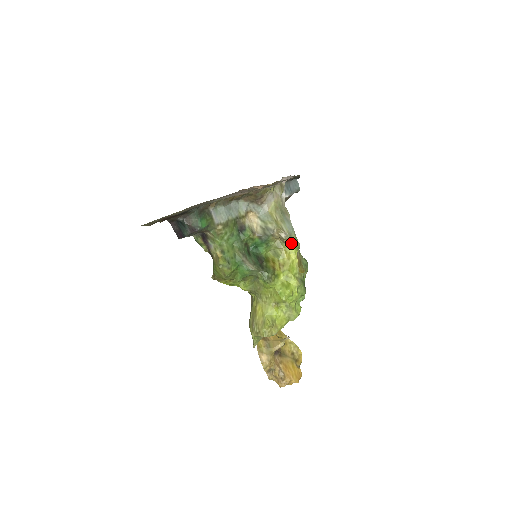
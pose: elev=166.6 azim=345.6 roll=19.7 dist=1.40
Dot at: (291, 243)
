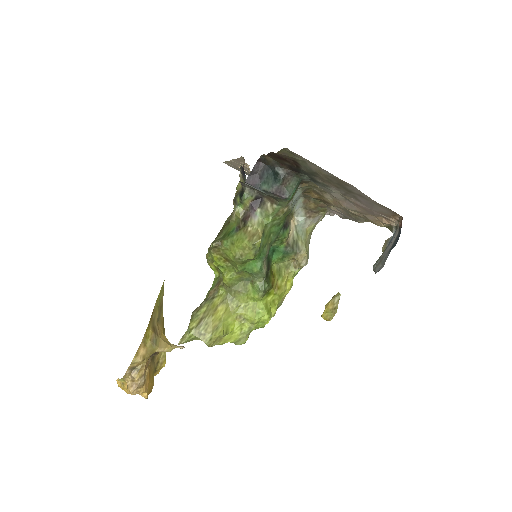
Dot at: (295, 272)
